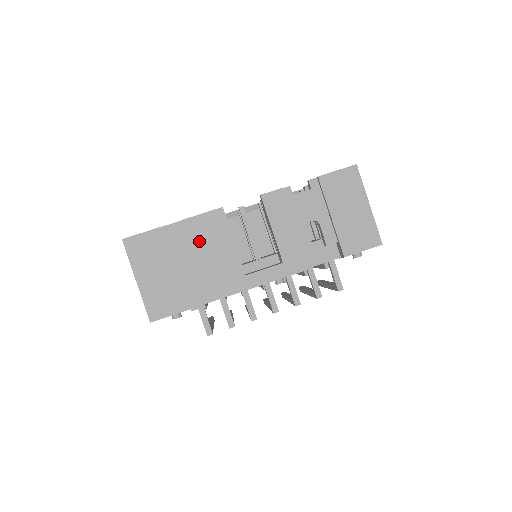
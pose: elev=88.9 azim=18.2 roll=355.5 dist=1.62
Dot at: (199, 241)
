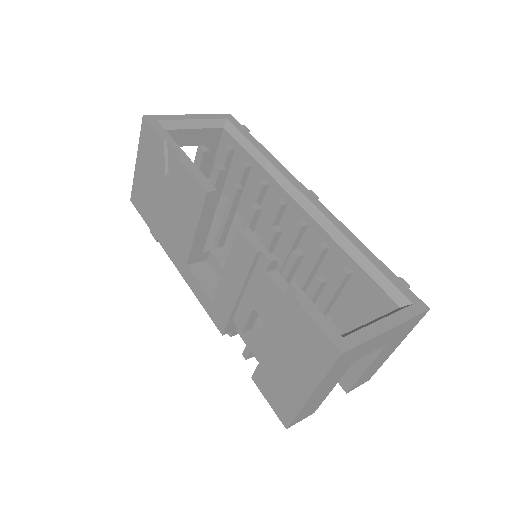
Dot at: (178, 193)
